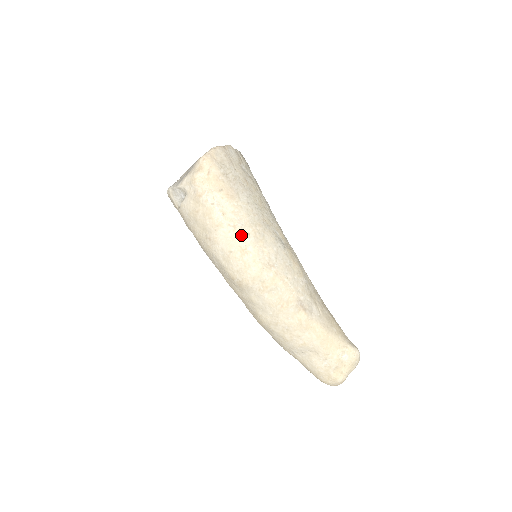
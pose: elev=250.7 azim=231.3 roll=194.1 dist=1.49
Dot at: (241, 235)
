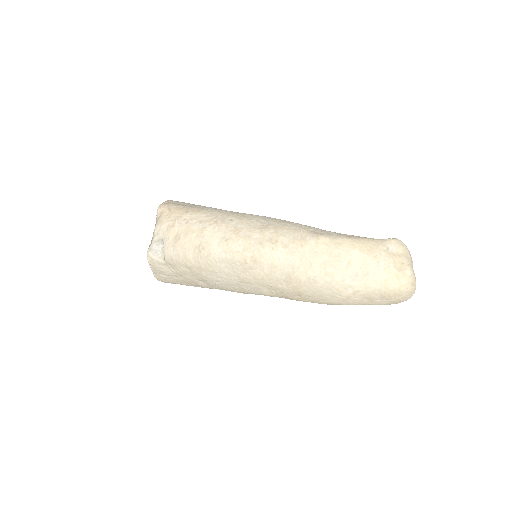
Dot at: (225, 224)
